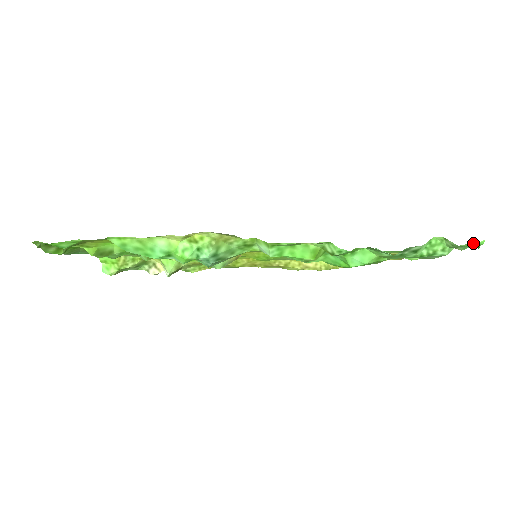
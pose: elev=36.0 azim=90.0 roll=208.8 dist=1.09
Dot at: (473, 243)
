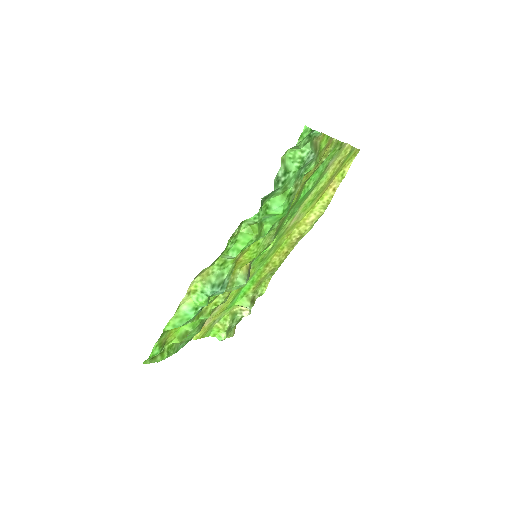
Dot at: (301, 134)
